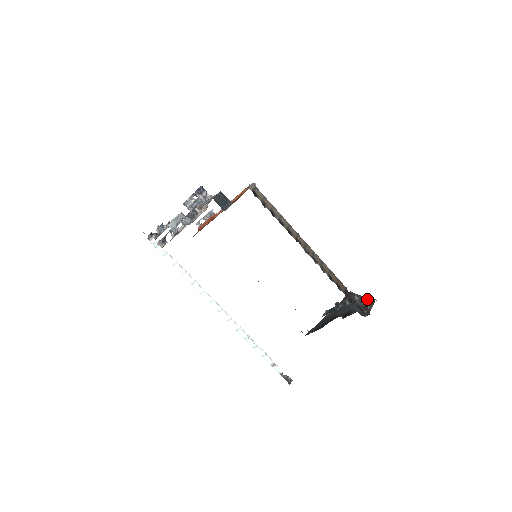
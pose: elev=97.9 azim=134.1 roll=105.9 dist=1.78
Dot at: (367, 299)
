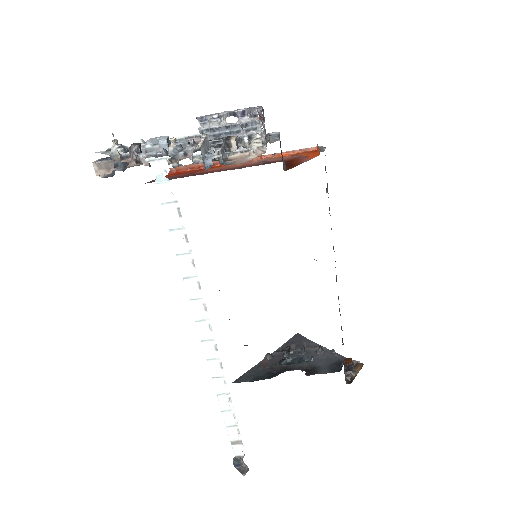
Dot at: (341, 357)
